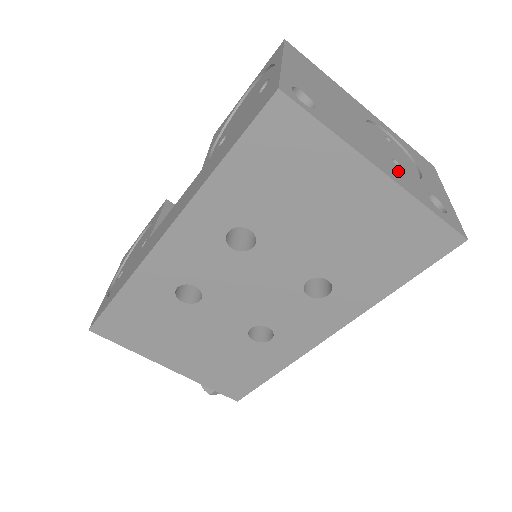
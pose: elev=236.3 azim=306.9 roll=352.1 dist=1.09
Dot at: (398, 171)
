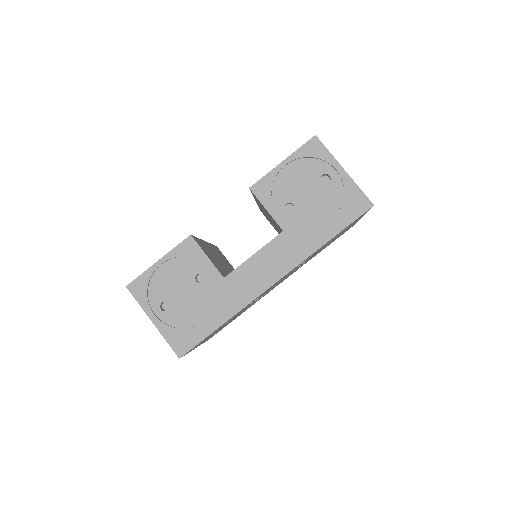
Dot at: occluded
